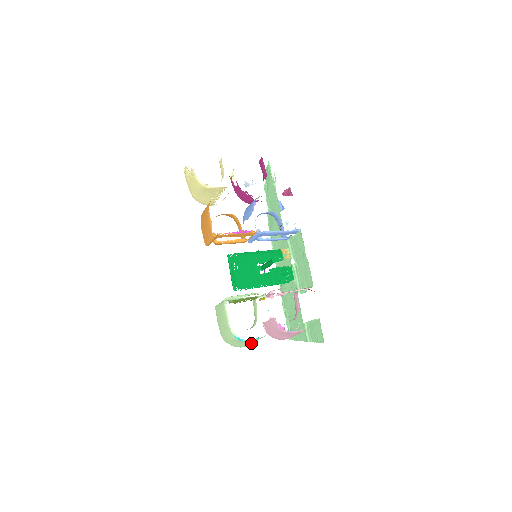
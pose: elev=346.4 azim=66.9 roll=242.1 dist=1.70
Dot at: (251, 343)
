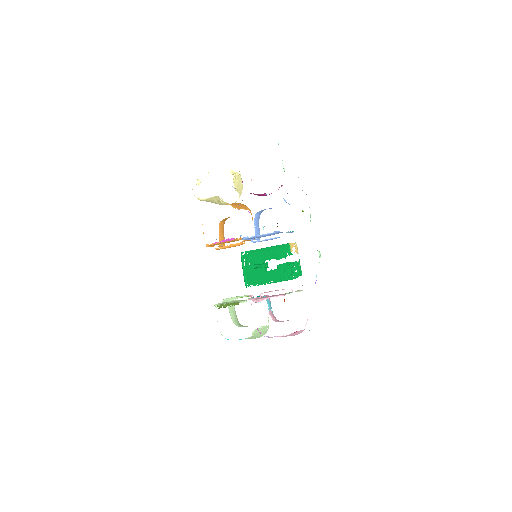
Dot at: (252, 338)
